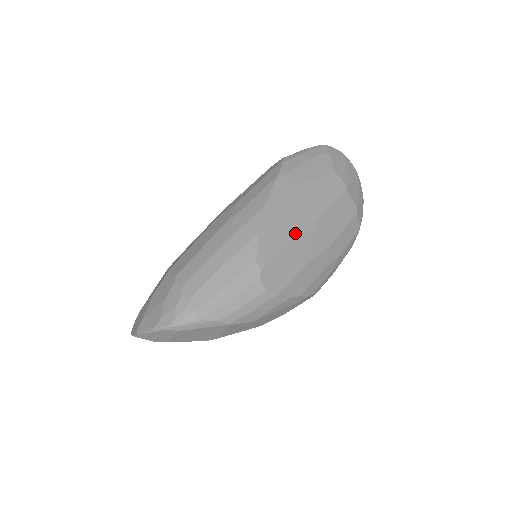
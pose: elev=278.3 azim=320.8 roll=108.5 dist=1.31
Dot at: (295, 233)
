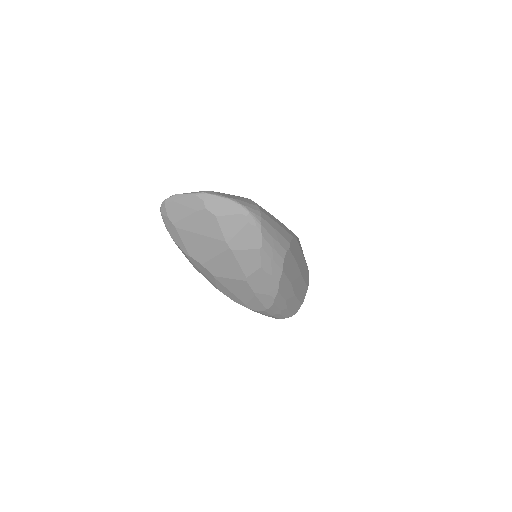
Dot at: (298, 263)
